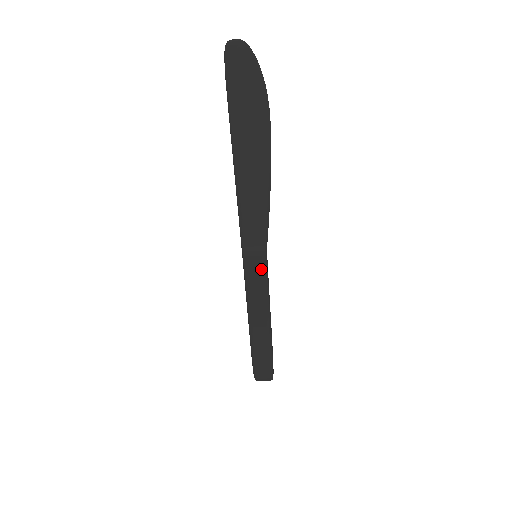
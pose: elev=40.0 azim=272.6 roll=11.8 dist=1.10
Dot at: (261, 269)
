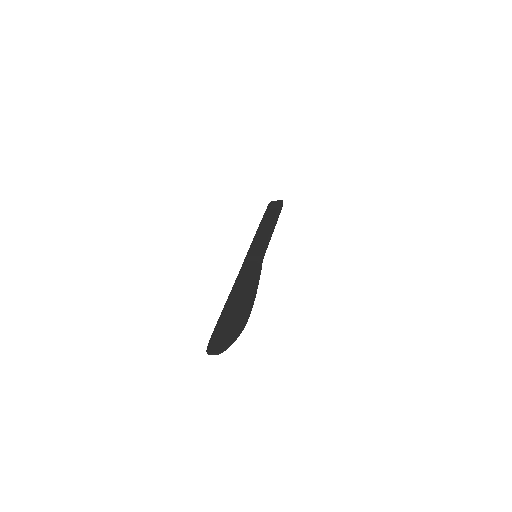
Dot at: occluded
